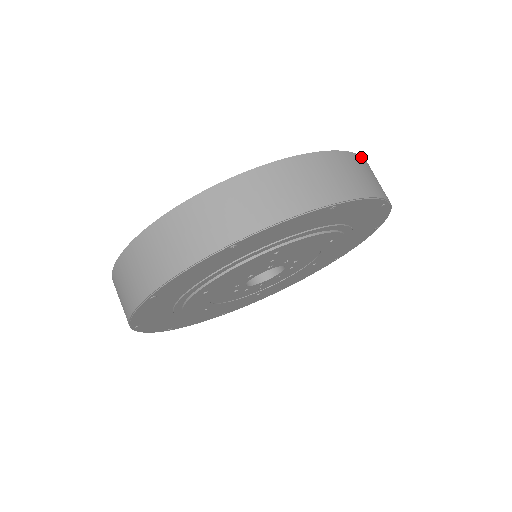
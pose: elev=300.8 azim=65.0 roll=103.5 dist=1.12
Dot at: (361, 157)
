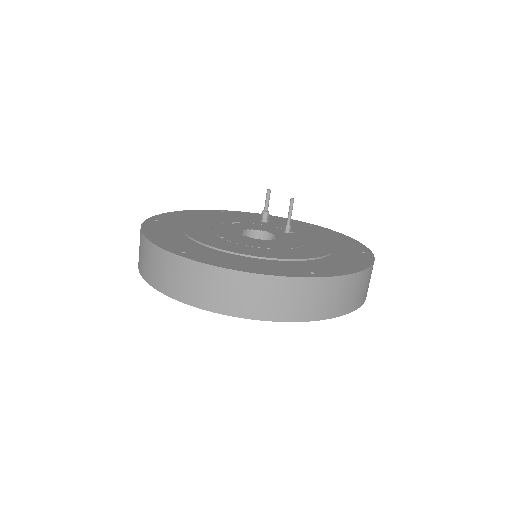
Dot at: (351, 275)
